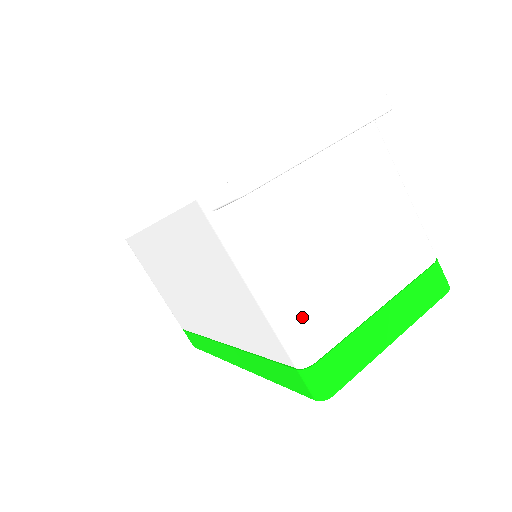
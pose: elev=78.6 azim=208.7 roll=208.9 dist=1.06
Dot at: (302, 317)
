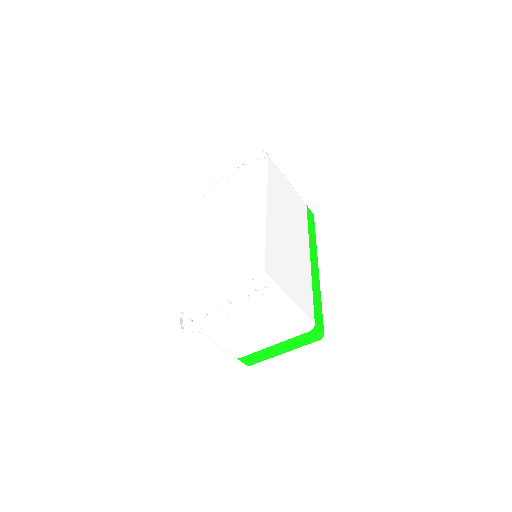
Dot at: (231, 348)
